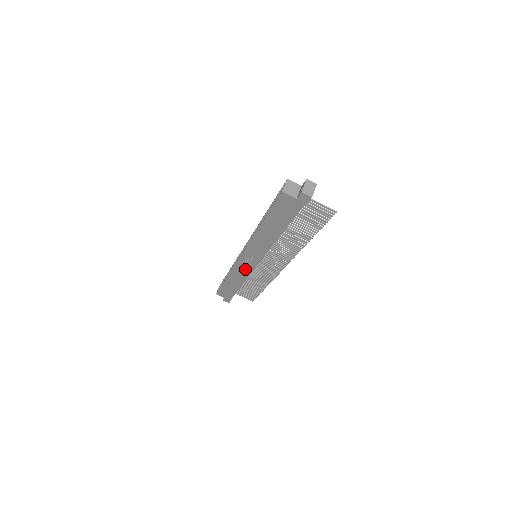
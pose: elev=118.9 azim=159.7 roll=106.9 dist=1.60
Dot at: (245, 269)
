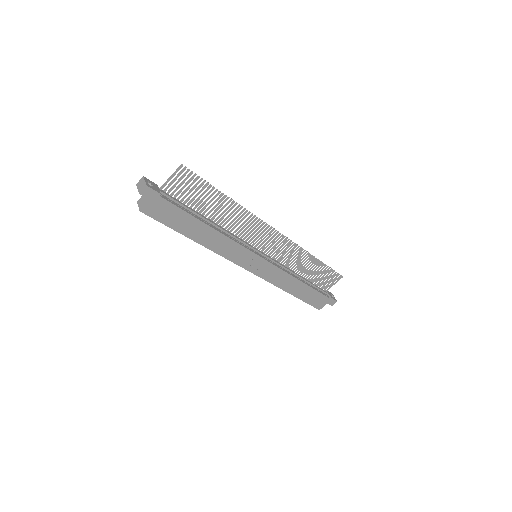
Dot at: (272, 272)
